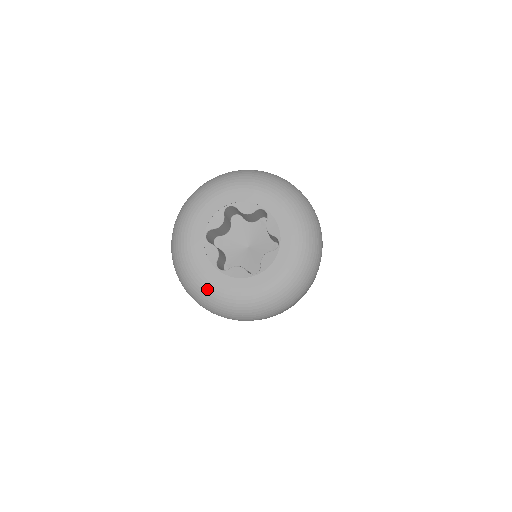
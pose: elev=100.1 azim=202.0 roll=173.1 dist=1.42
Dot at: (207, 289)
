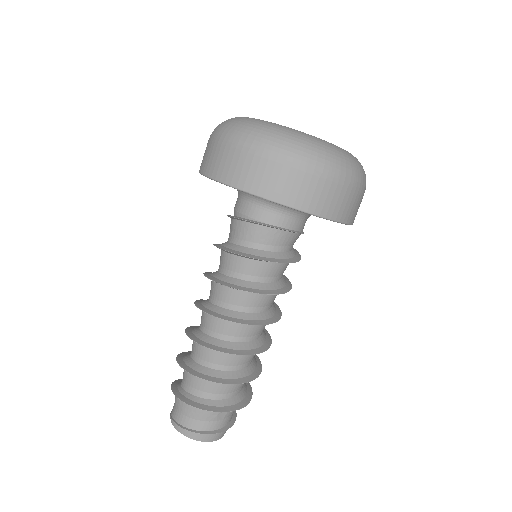
Dot at: (304, 134)
